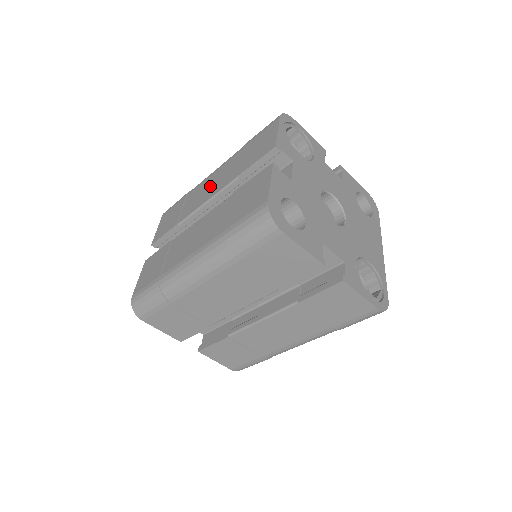
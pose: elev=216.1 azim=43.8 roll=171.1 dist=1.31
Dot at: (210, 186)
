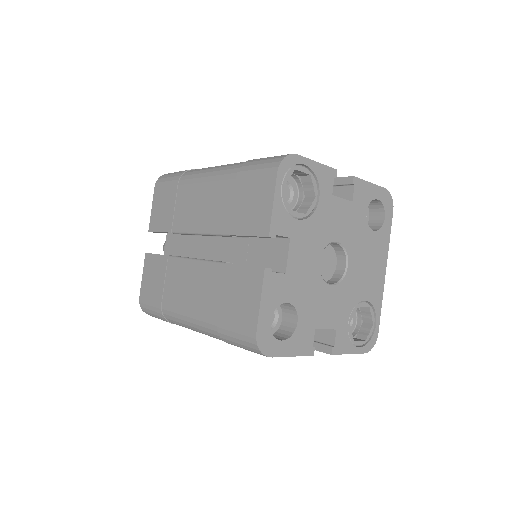
Dot at: (201, 208)
